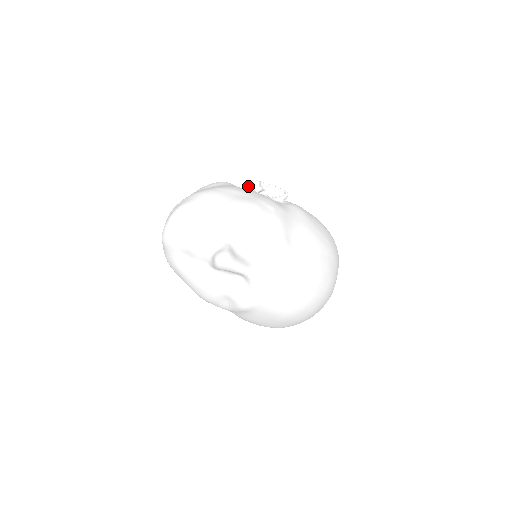
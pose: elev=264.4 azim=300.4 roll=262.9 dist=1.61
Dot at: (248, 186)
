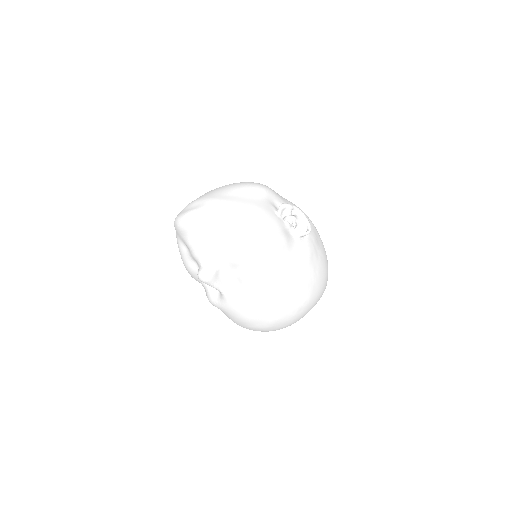
Dot at: (278, 209)
